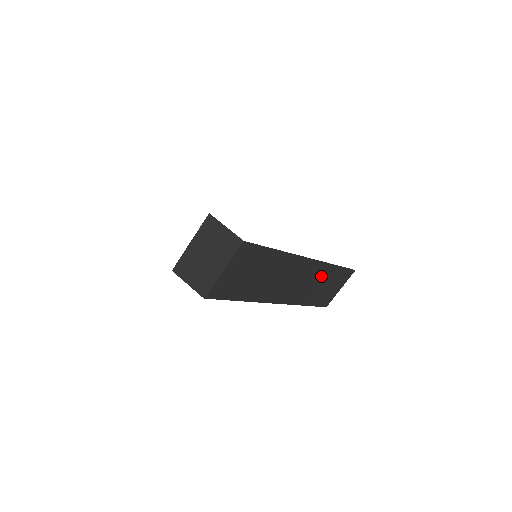
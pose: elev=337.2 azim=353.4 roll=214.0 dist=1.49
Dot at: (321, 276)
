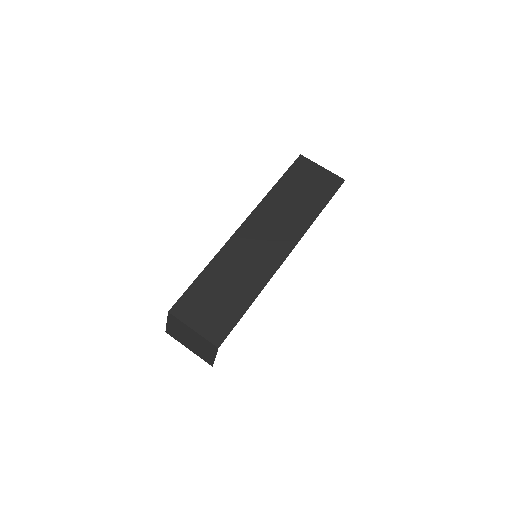
Dot at: occluded
